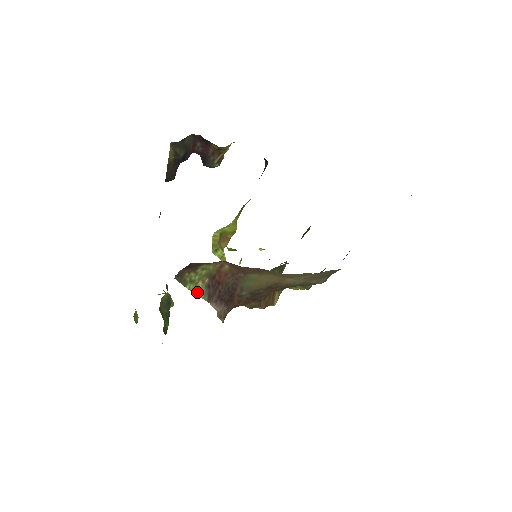
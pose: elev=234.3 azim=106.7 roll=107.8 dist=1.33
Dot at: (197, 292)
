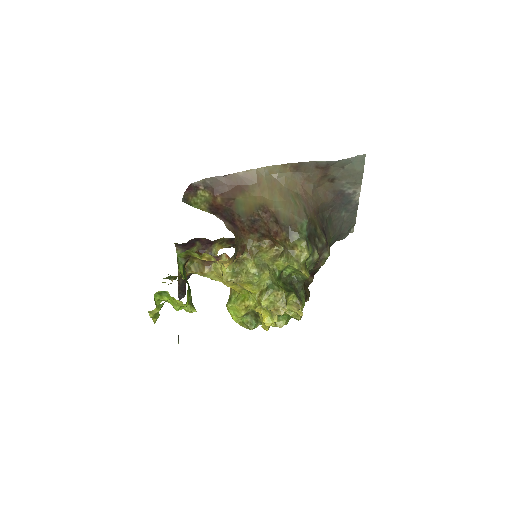
Dot at: (202, 210)
